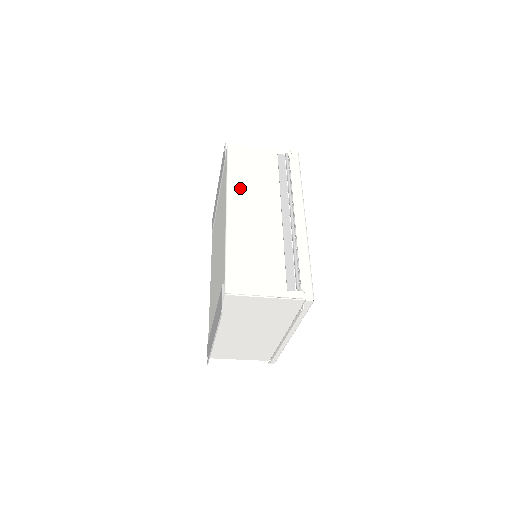
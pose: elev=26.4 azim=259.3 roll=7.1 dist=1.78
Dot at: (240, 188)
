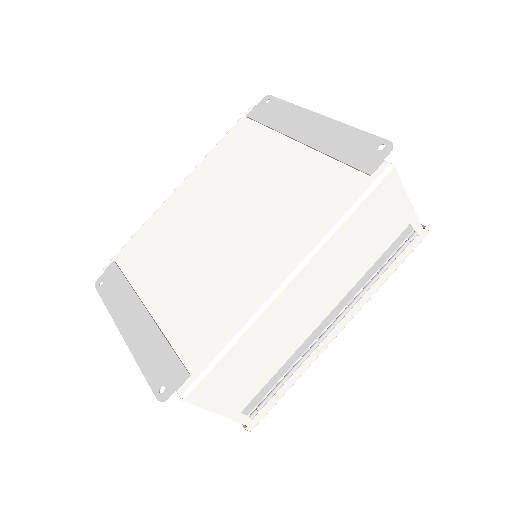
Dot at: (332, 255)
